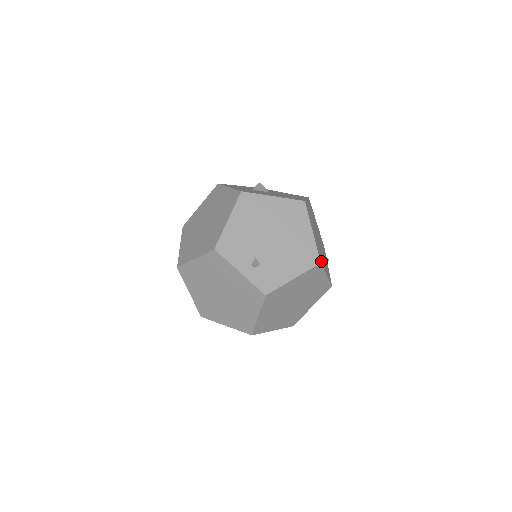
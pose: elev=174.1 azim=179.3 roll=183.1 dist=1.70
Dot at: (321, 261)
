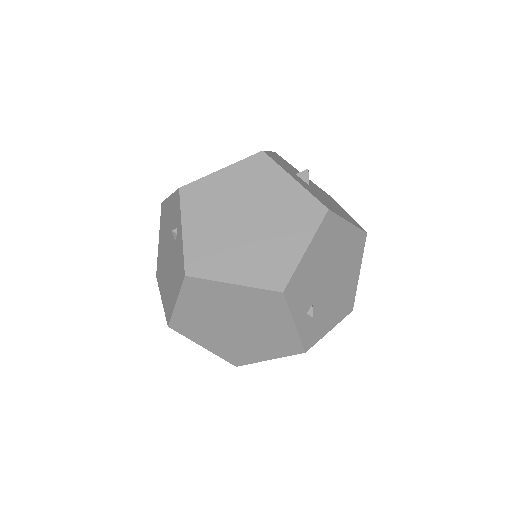
Dot at: occluded
